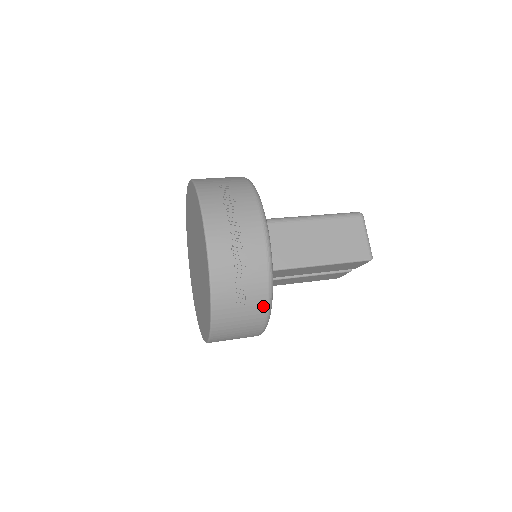
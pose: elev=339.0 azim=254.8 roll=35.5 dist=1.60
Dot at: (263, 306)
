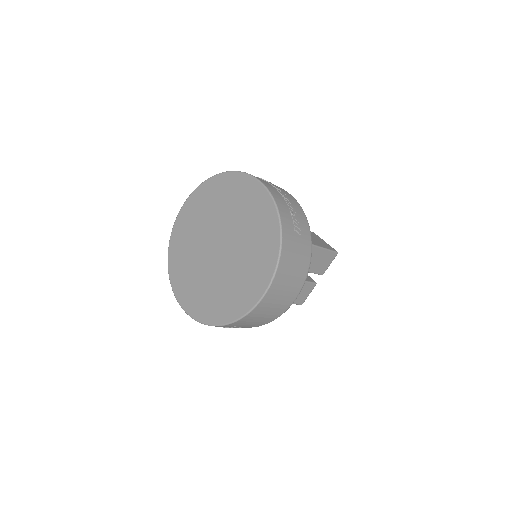
Dot at: (309, 243)
